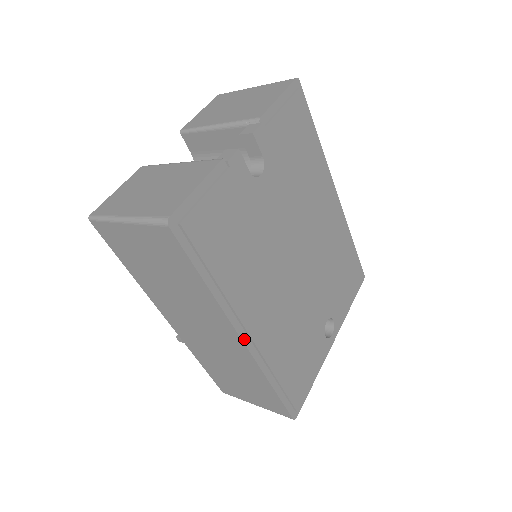
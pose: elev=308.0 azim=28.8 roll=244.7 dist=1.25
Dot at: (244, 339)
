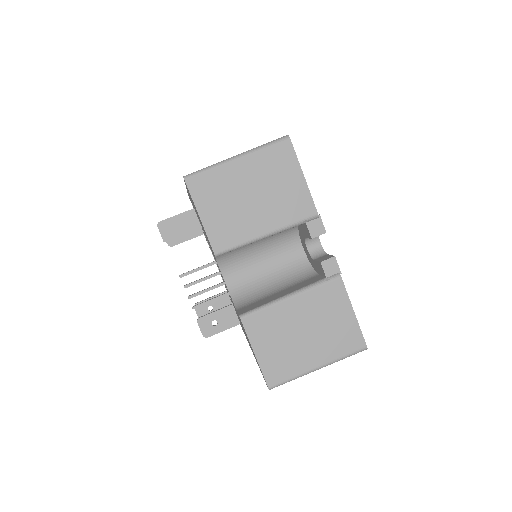
Dot at: occluded
